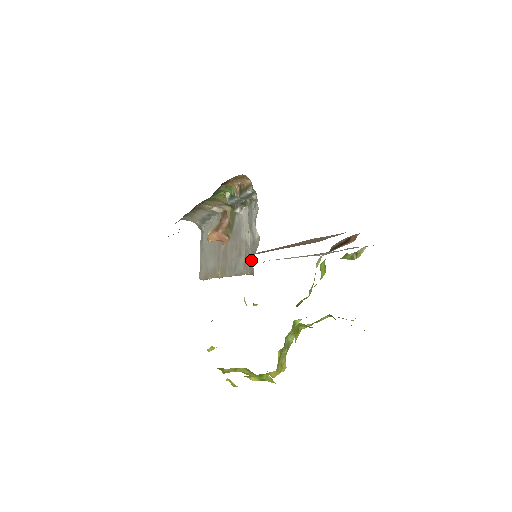
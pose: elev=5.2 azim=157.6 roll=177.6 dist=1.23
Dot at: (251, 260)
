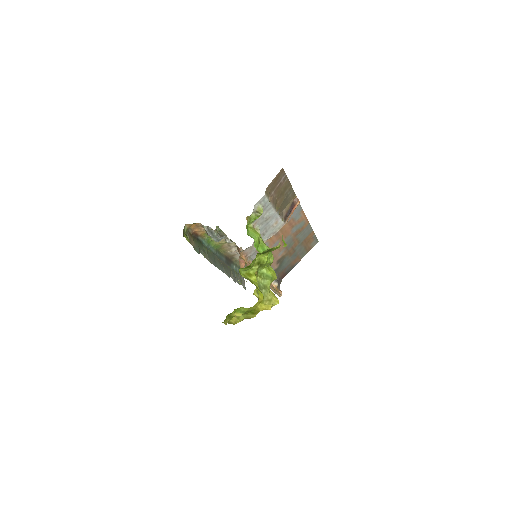
Dot at: occluded
